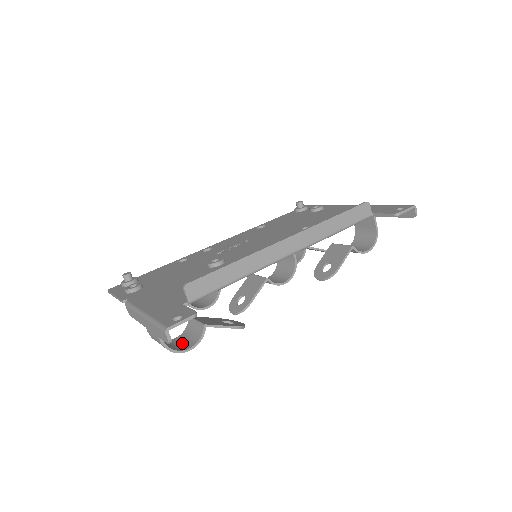
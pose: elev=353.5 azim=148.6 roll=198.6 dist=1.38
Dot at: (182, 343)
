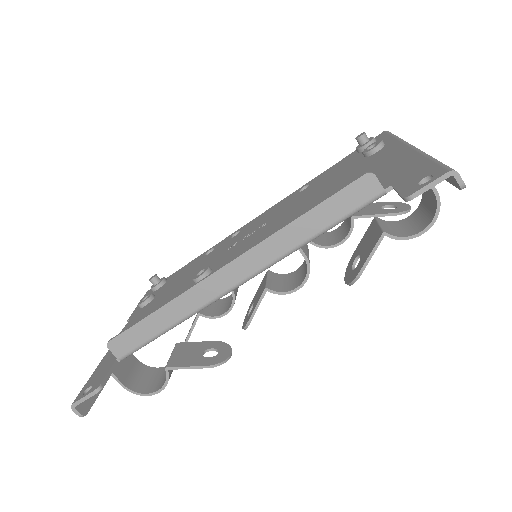
Dot at: (162, 378)
